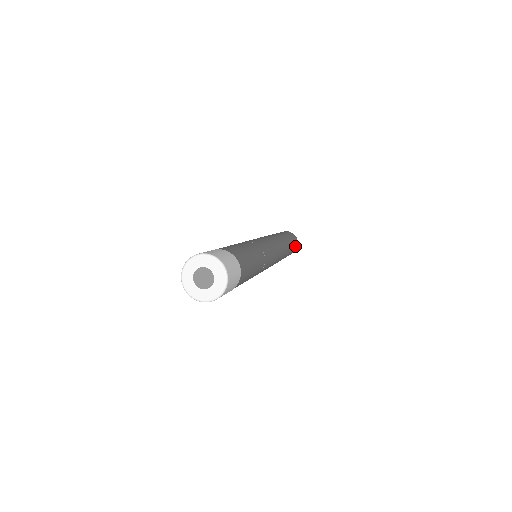
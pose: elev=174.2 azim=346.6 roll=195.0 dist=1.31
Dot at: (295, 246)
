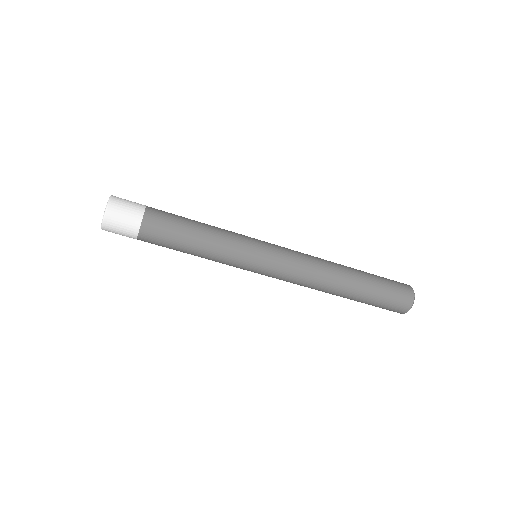
Dot at: (393, 281)
